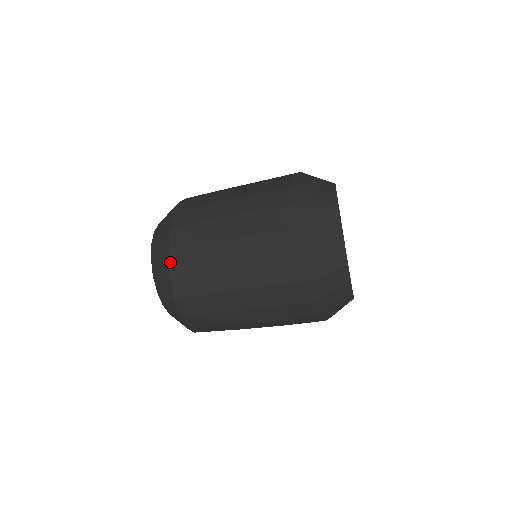
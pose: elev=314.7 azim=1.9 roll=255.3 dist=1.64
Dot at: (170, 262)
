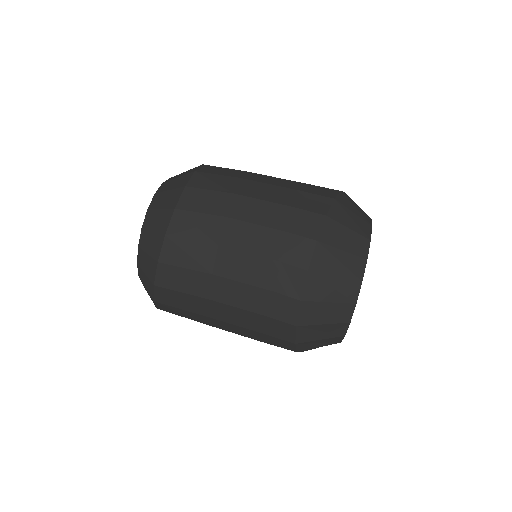
Dot at: (163, 247)
